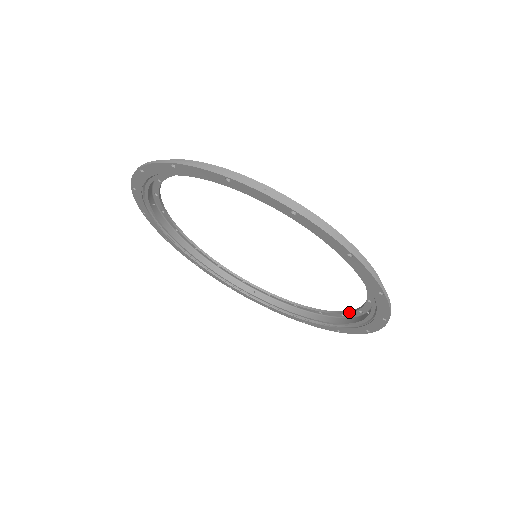
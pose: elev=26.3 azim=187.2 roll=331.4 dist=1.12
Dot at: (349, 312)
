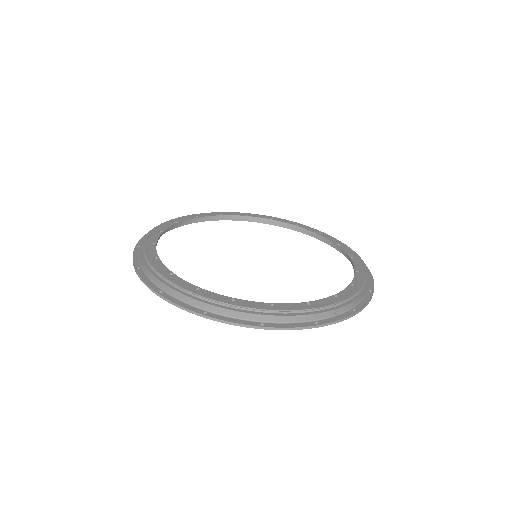
Dot at: (343, 291)
